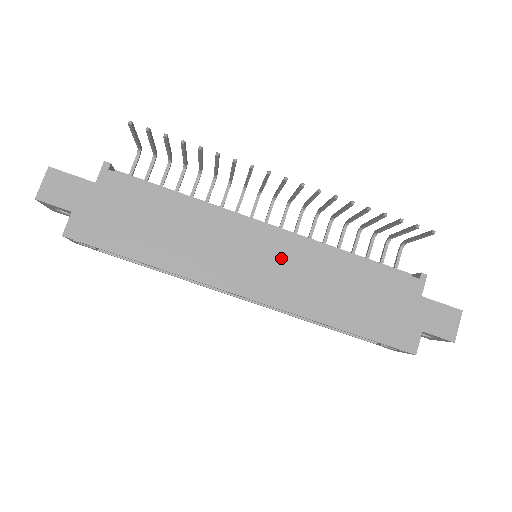
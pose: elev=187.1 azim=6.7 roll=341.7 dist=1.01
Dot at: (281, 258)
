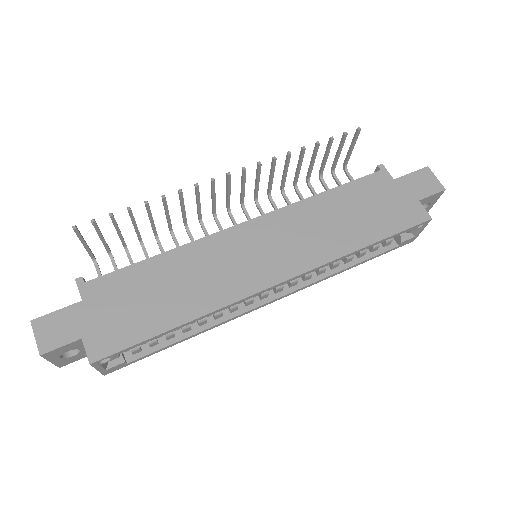
Dot at: (277, 235)
